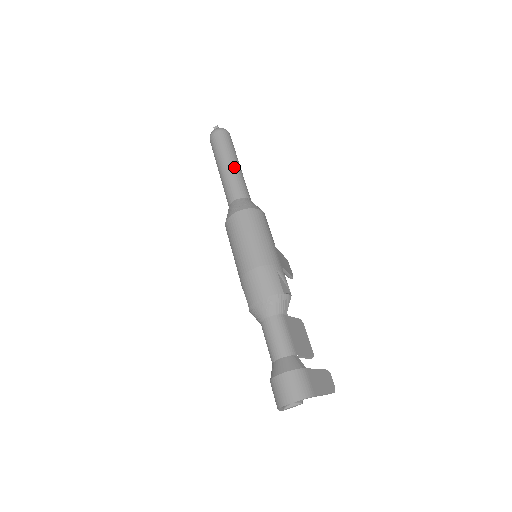
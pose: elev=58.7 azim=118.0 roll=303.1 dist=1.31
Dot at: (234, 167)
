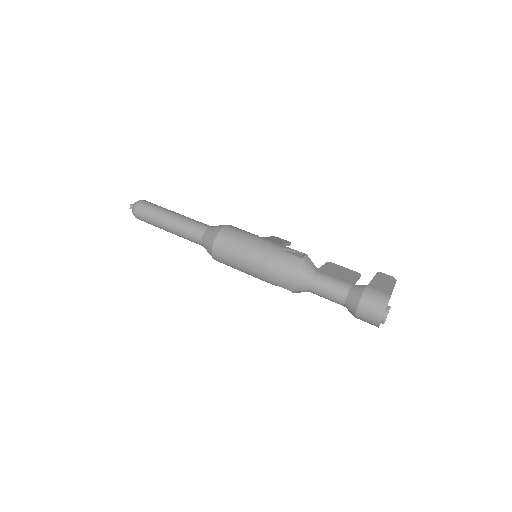
Dot at: (175, 218)
